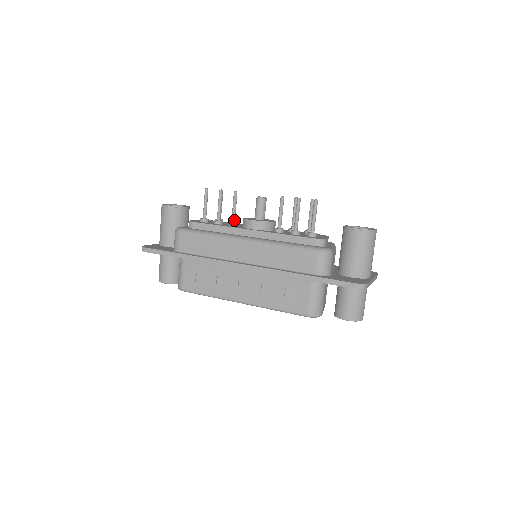
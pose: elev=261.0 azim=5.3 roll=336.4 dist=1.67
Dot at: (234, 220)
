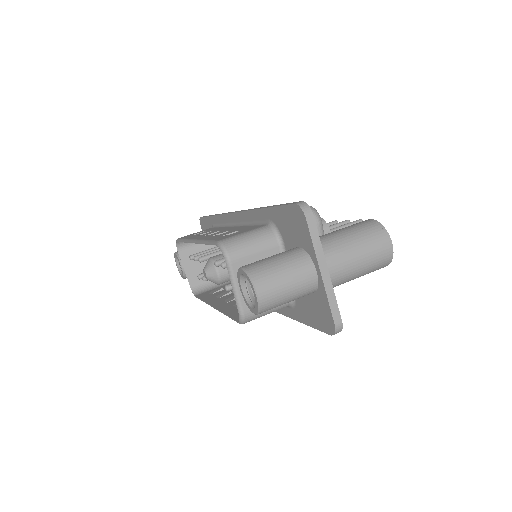
Dot at: occluded
